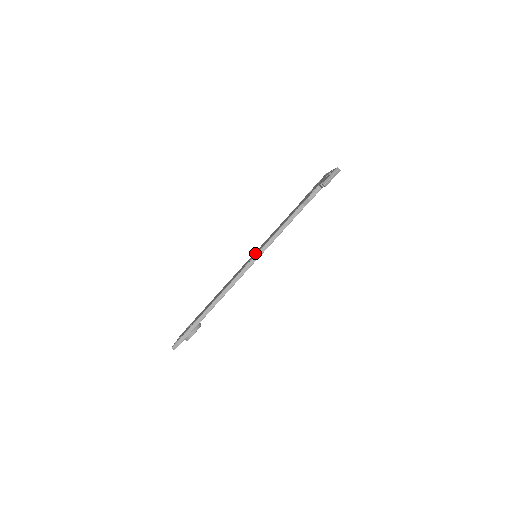
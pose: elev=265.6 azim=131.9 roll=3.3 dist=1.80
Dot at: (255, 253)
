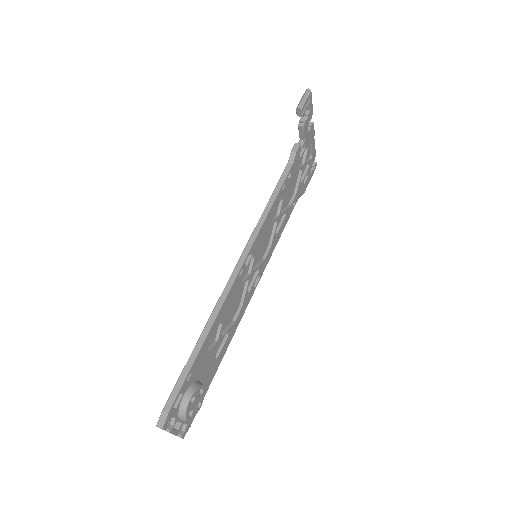
Dot at: occluded
